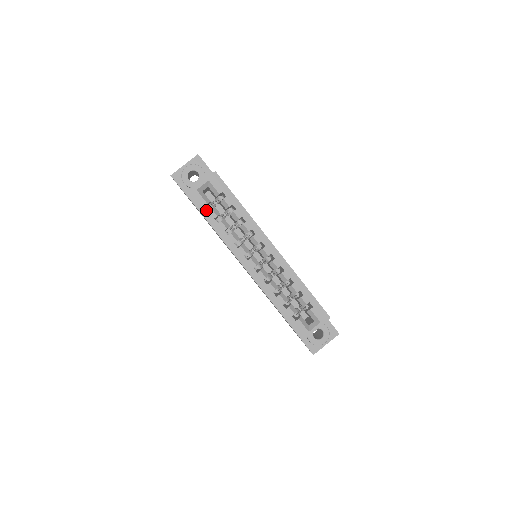
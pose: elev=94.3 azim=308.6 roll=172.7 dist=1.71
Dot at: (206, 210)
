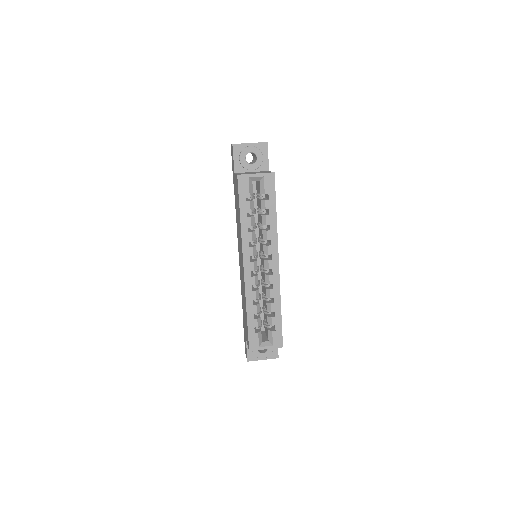
Dot at: (245, 199)
